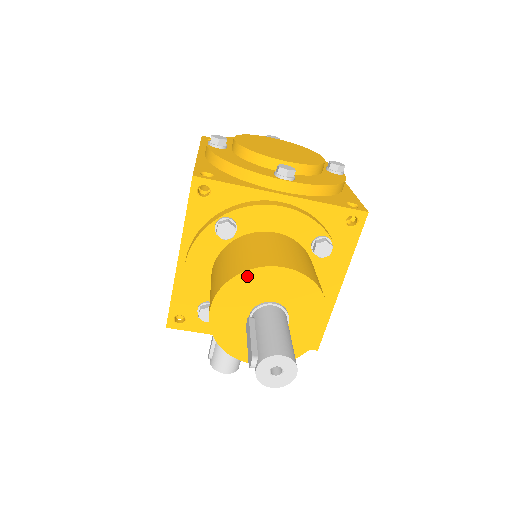
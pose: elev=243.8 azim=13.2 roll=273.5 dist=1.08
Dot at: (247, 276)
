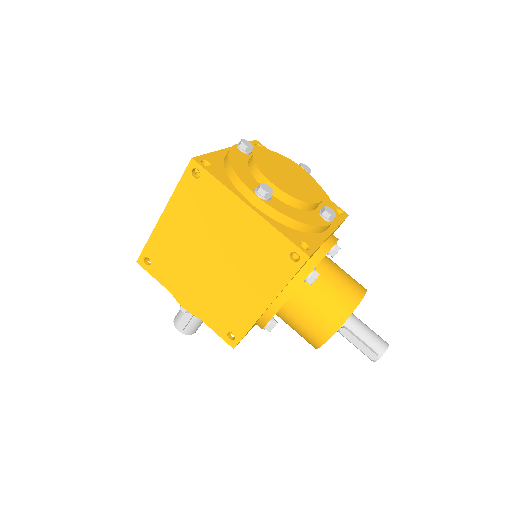
Dot at: (353, 311)
